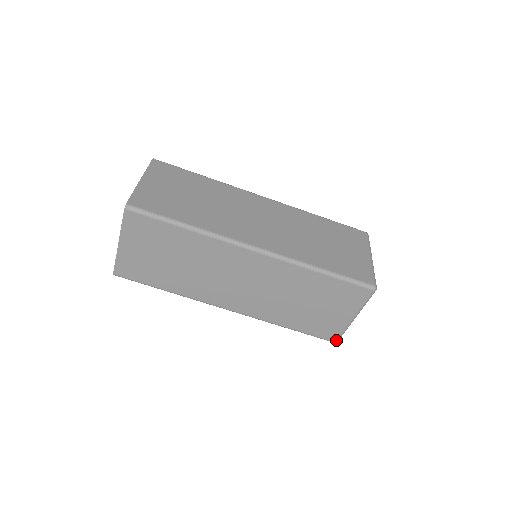
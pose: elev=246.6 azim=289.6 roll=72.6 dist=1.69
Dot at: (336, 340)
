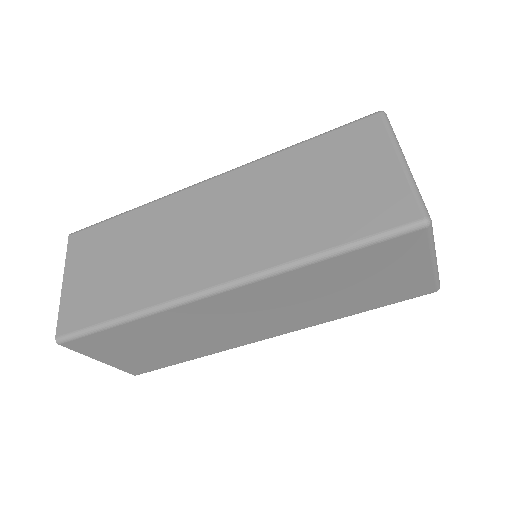
Dot at: (435, 289)
